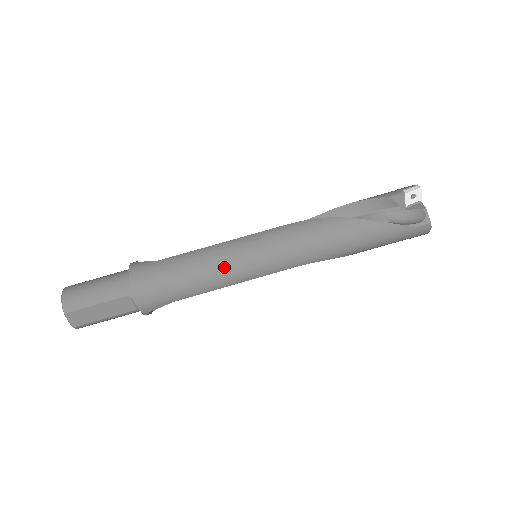
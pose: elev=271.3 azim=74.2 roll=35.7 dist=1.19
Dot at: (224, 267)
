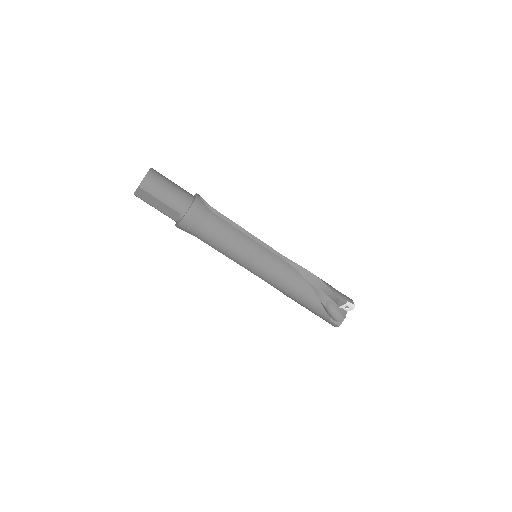
Dot at: (239, 251)
